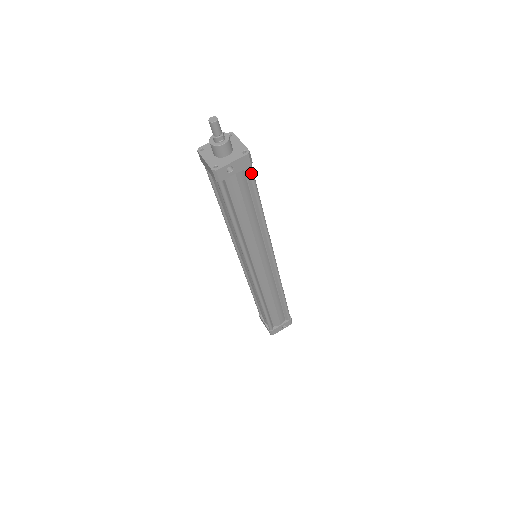
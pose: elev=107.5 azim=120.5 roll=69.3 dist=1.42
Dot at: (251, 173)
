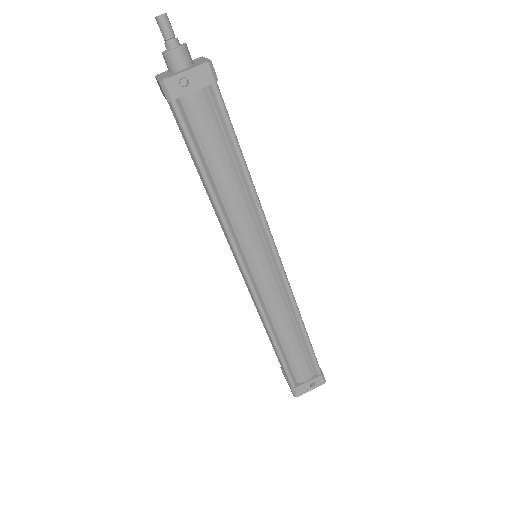
Dot at: (218, 97)
